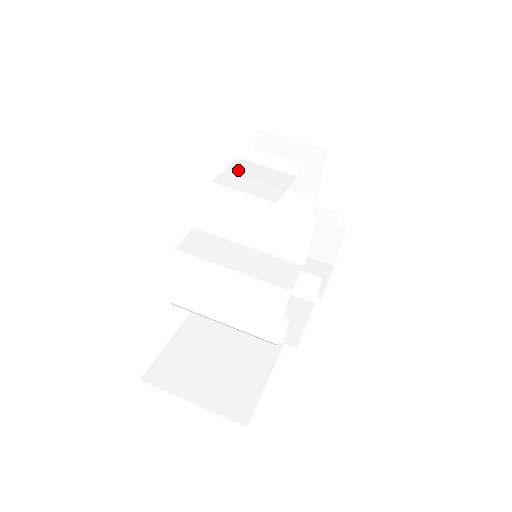
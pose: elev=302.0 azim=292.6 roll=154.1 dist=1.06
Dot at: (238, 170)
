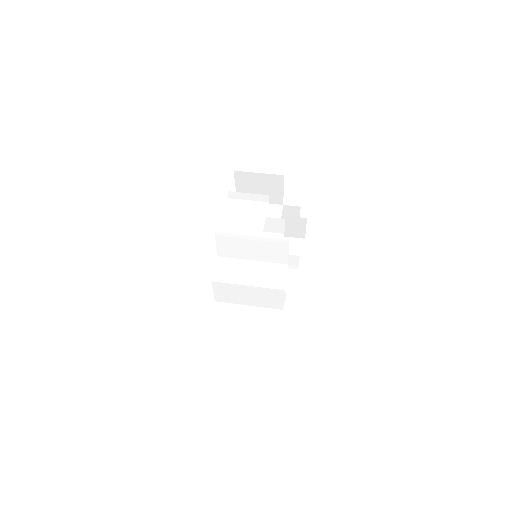
Dot at: (232, 210)
